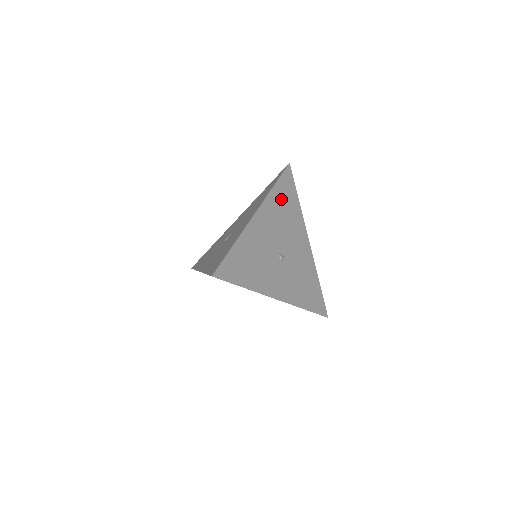
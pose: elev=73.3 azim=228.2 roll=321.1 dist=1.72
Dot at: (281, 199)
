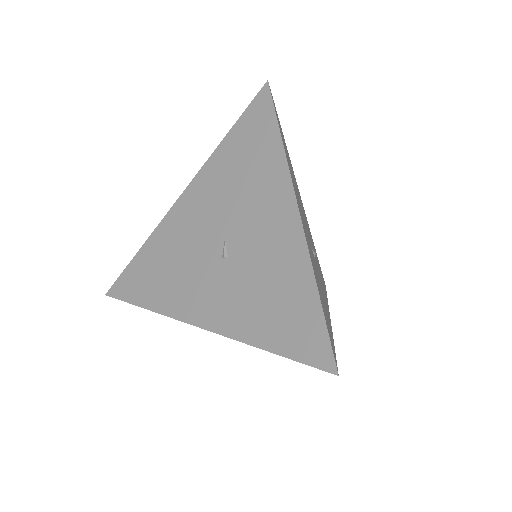
Dot at: (287, 156)
